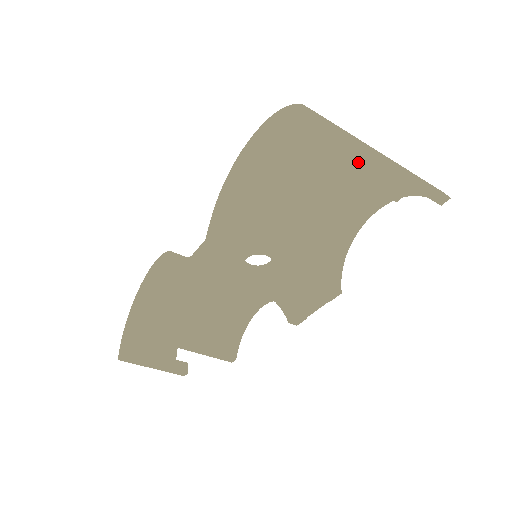
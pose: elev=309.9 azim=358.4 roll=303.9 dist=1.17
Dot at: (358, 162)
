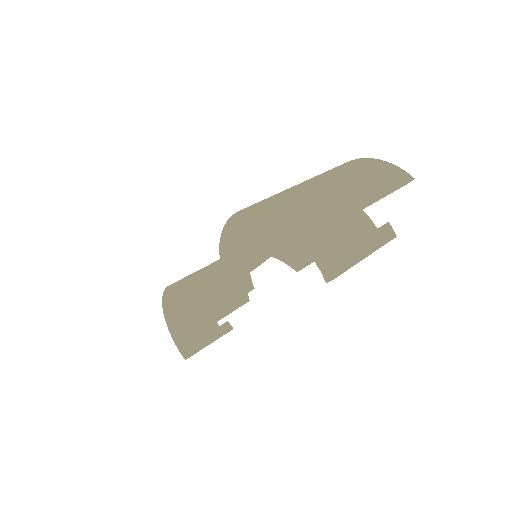
Dot at: (361, 257)
